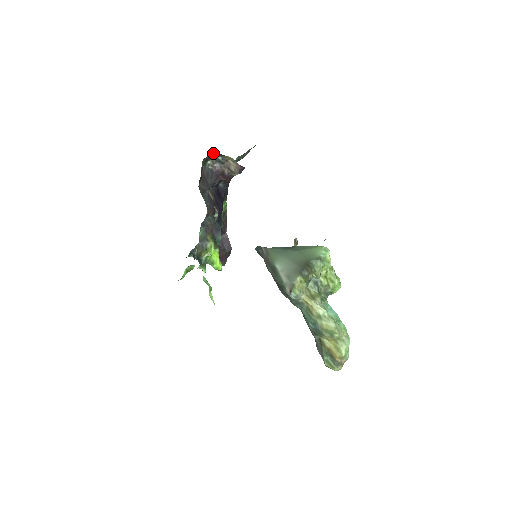
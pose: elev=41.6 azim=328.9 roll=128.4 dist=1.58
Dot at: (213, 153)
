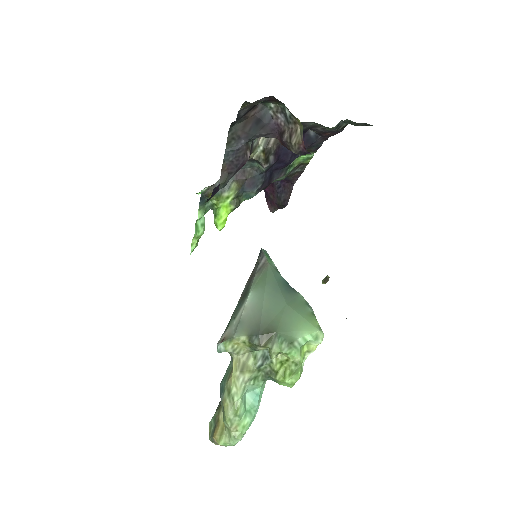
Dot at: occluded
